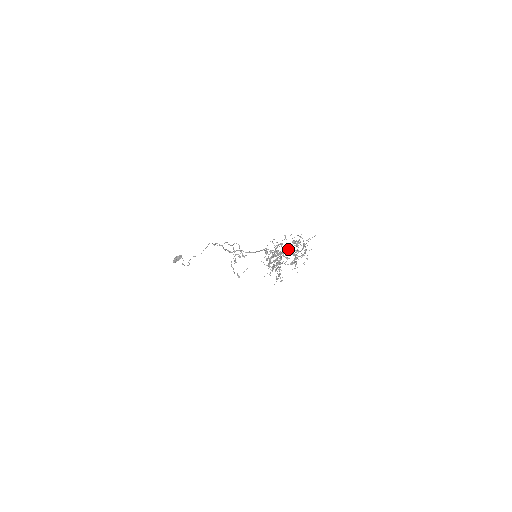
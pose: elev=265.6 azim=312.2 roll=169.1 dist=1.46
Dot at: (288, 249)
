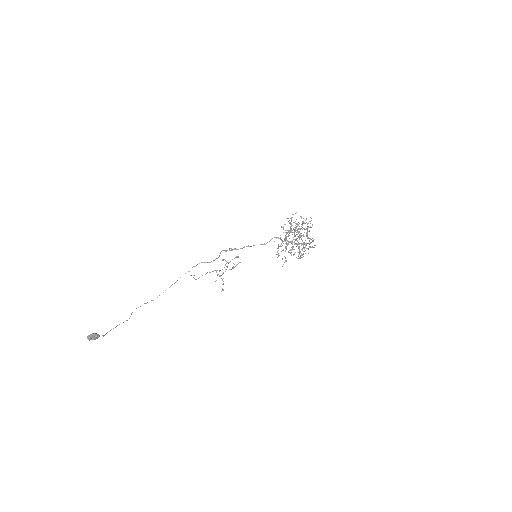
Dot at: (298, 236)
